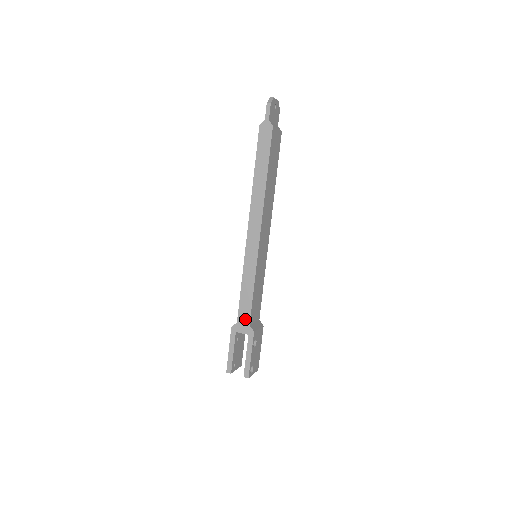
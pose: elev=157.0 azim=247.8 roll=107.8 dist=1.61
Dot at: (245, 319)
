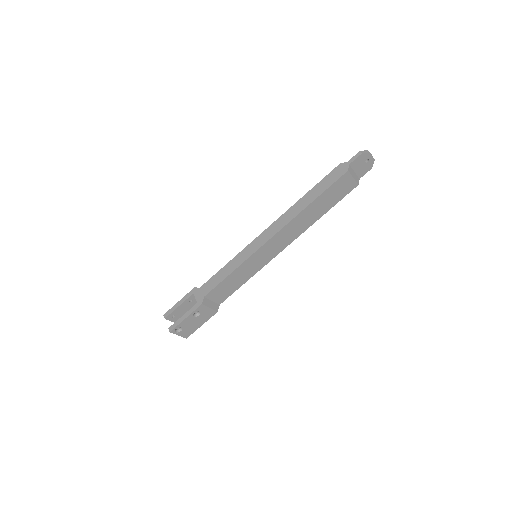
Dot at: (206, 290)
